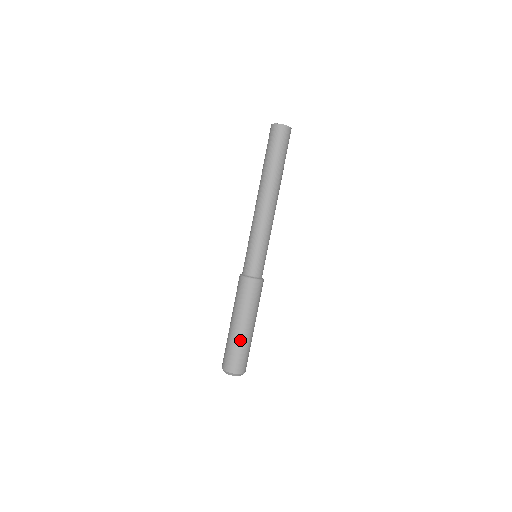
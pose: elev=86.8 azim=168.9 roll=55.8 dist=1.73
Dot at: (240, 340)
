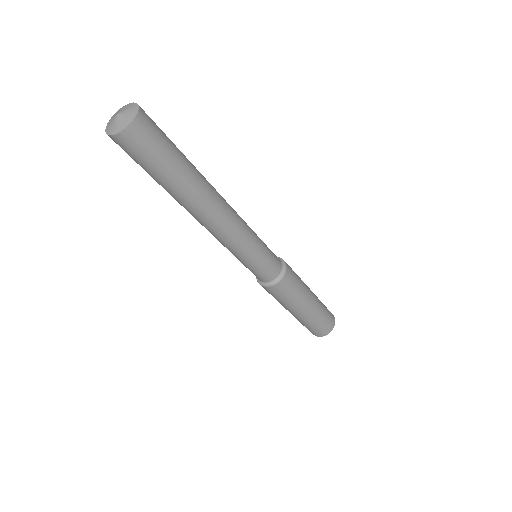
Dot at: (305, 321)
